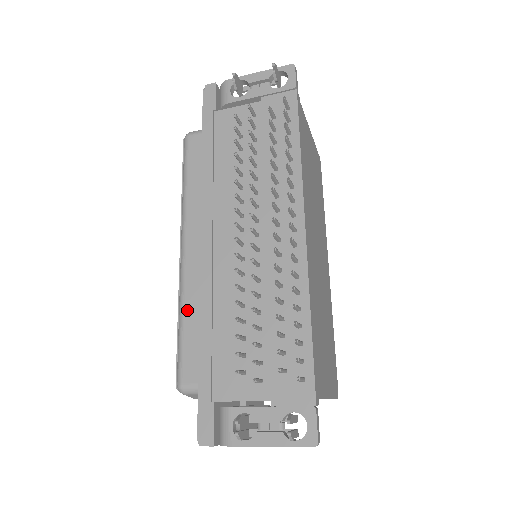
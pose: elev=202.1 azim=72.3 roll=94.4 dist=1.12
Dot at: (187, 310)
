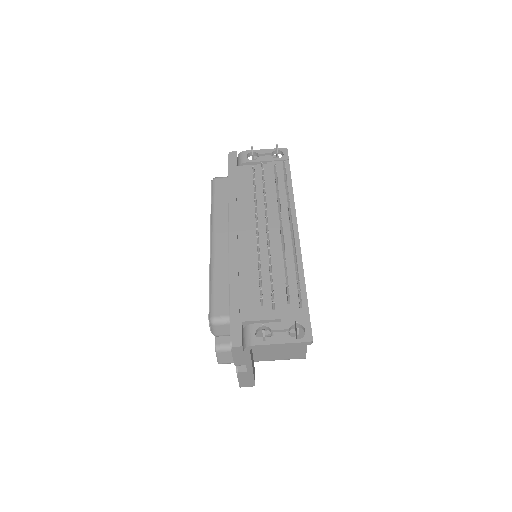
Dot at: (217, 274)
